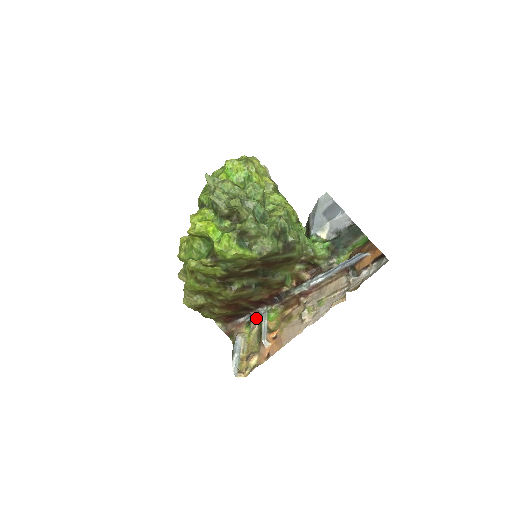
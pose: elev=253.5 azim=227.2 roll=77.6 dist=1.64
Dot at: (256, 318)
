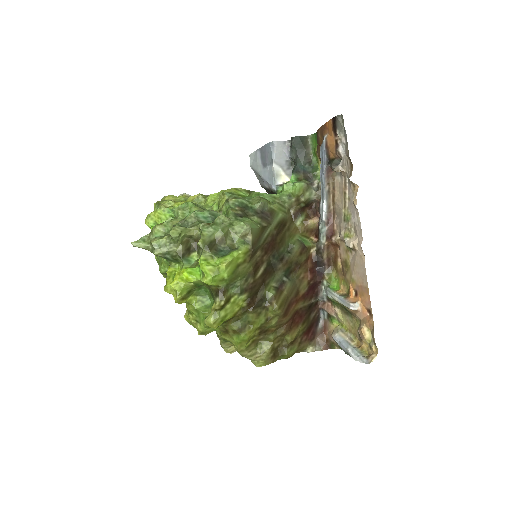
Dot at: (328, 305)
